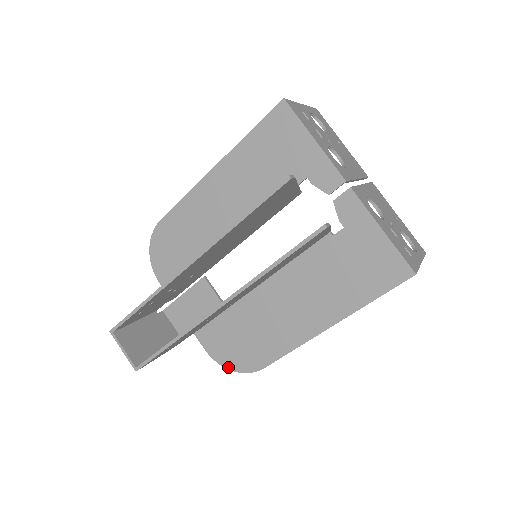
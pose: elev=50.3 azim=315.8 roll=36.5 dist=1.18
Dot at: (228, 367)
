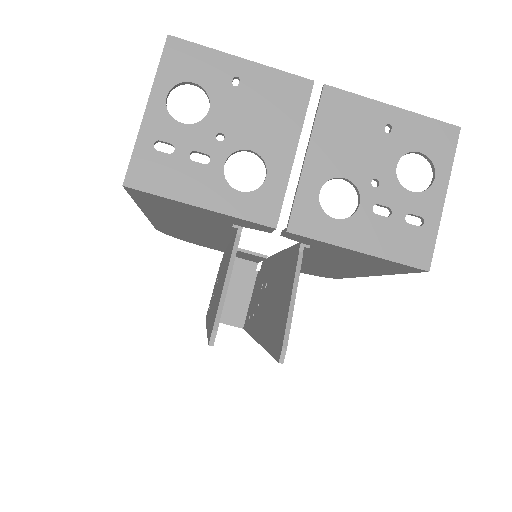
Dot at: occluded
